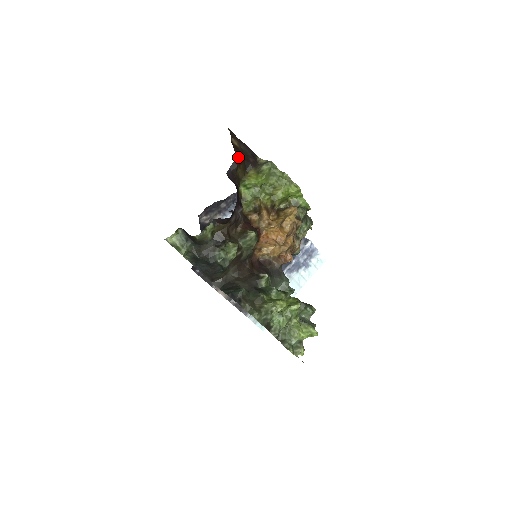
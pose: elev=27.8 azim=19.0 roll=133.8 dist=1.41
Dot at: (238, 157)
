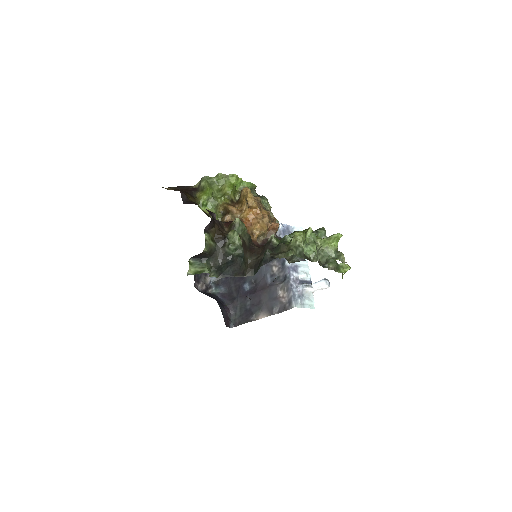
Dot at: (181, 192)
